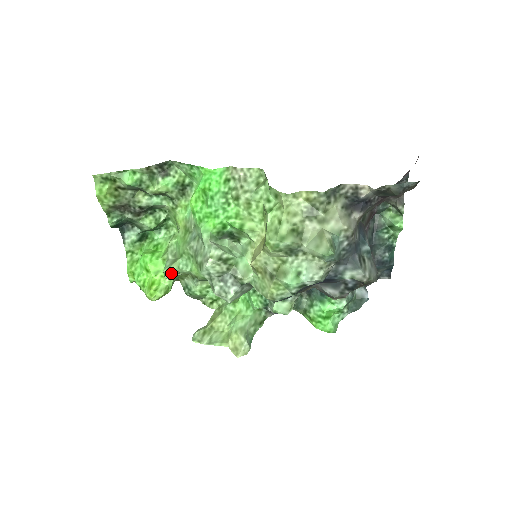
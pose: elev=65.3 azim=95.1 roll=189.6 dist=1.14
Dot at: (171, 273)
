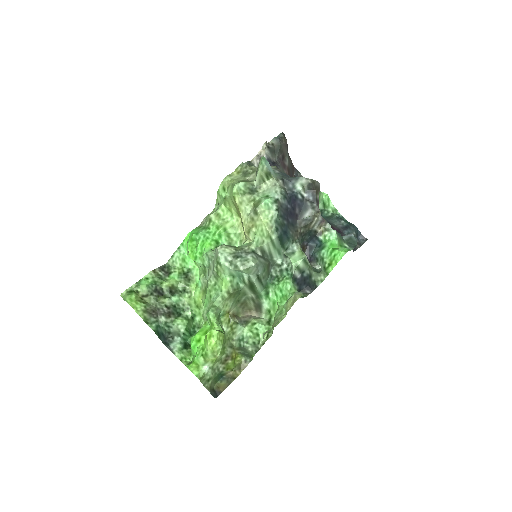
Dot at: (211, 308)
